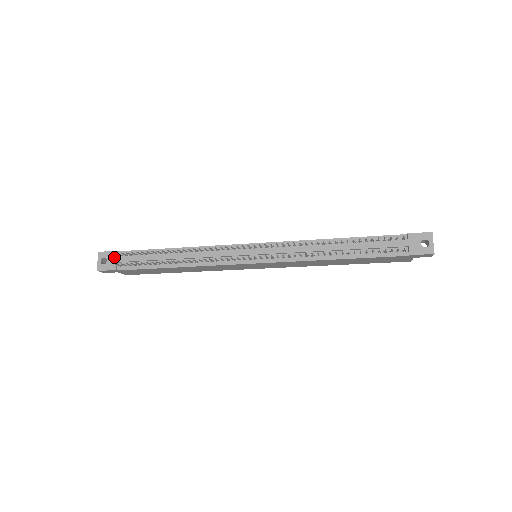
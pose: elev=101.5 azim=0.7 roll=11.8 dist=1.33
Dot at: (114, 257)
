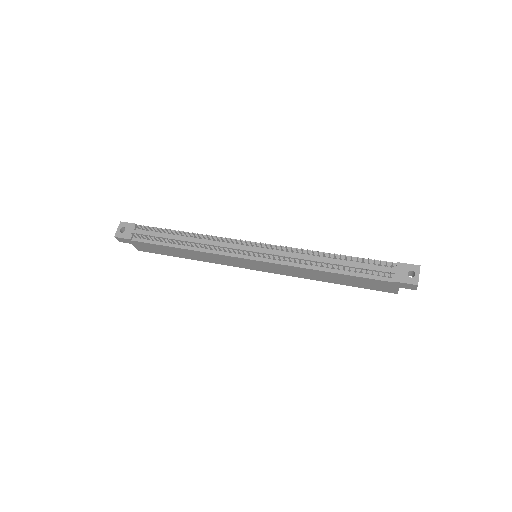
Dot at: (132, 228)
